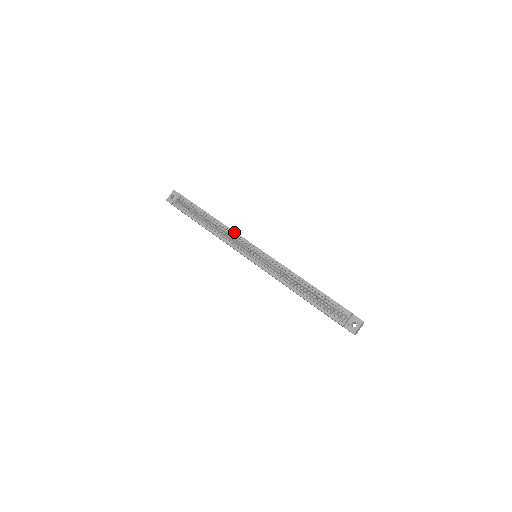
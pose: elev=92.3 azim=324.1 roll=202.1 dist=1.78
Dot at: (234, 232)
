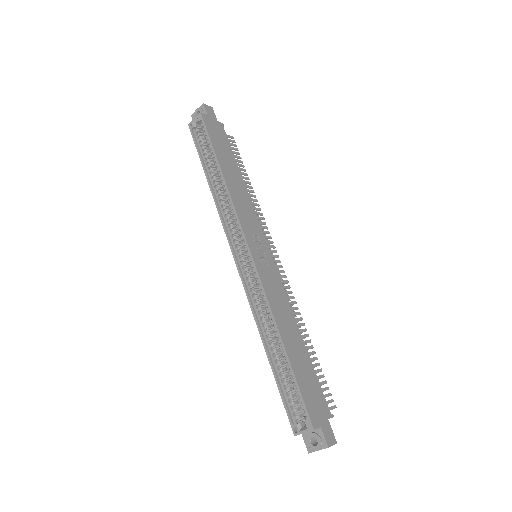
Dot at: (235, 212)
